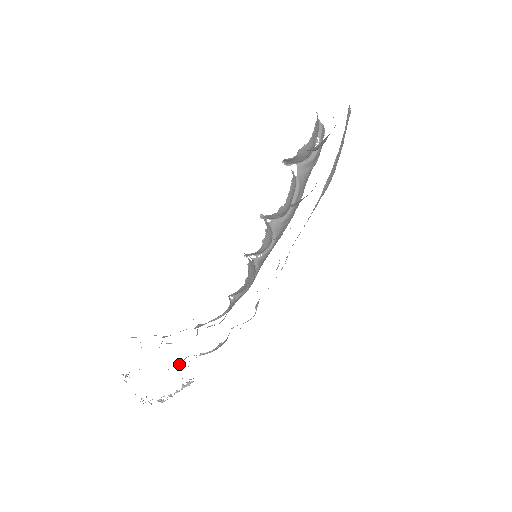
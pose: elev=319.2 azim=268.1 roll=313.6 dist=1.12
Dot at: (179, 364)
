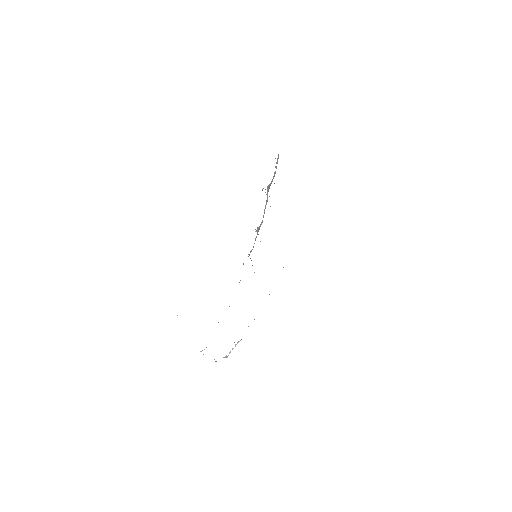
Dot at: occluded
